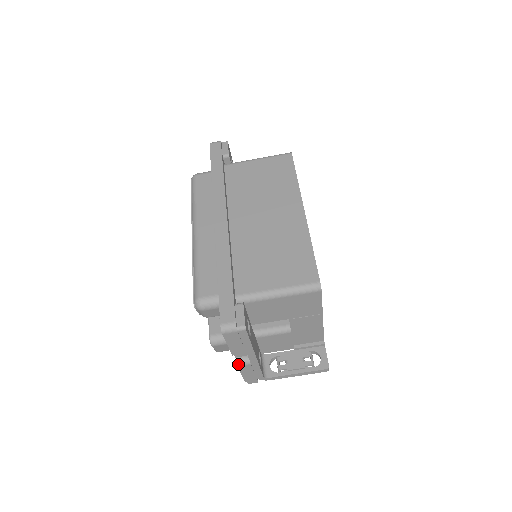
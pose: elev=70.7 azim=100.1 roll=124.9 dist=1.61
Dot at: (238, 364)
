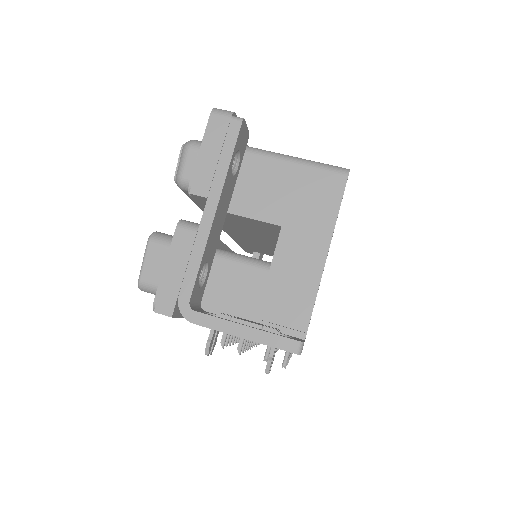
Dot at: (180, 223)
